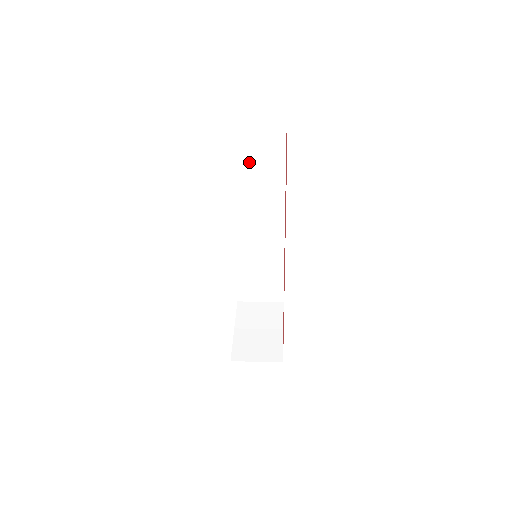
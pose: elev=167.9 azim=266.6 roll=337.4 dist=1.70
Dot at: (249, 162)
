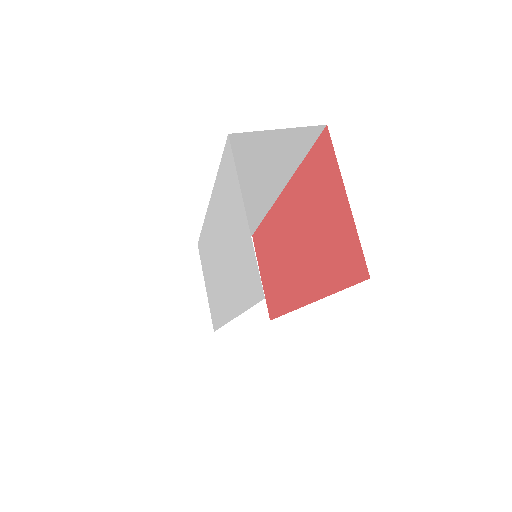
Dot at: (256, 155)
